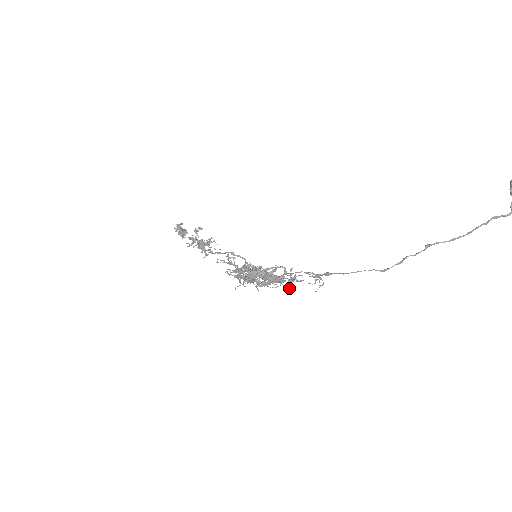
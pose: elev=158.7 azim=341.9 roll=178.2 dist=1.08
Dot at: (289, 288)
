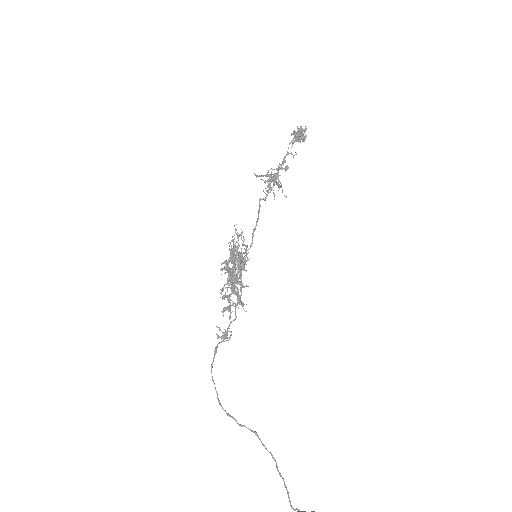
Dot at: (233, 304)
